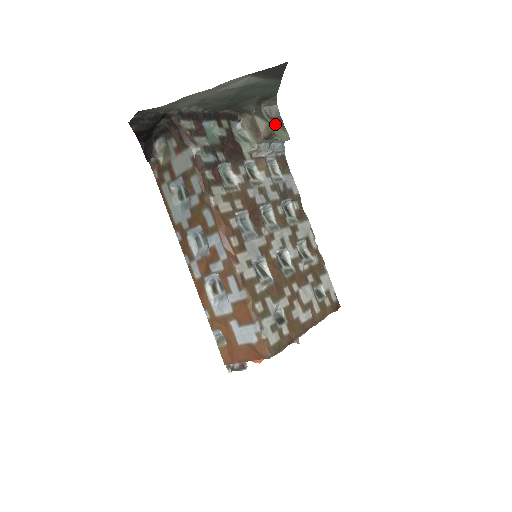
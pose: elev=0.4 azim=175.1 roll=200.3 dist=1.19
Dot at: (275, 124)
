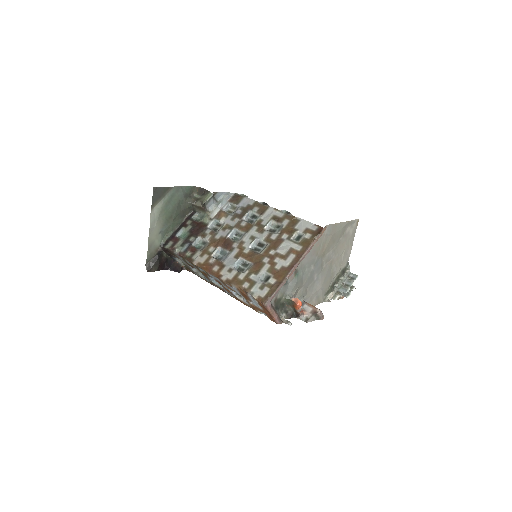
Dot at: (204, 195)
